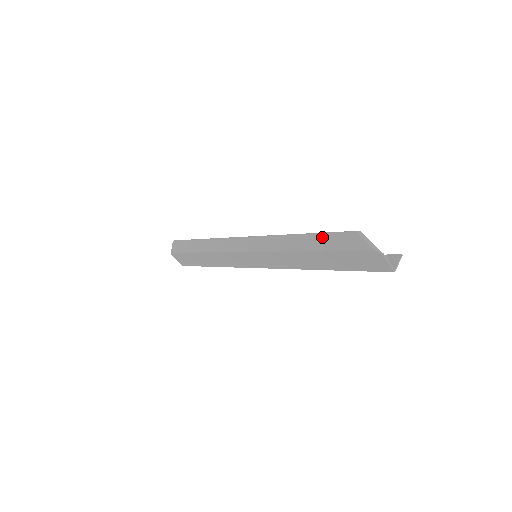
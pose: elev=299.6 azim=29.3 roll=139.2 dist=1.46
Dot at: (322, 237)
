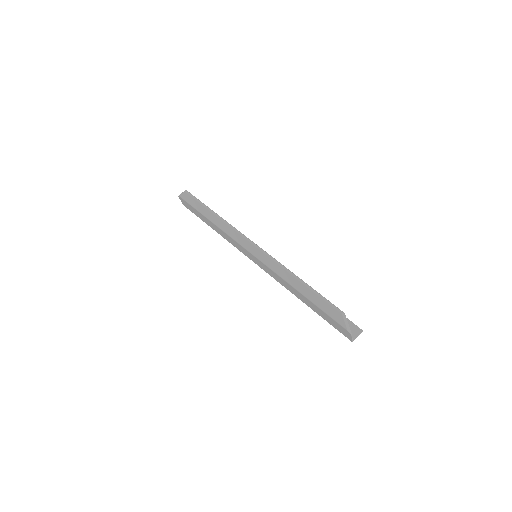
Dot at: (316, 295)
